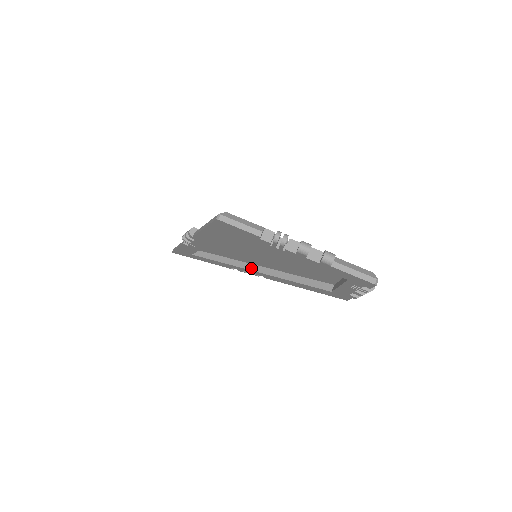
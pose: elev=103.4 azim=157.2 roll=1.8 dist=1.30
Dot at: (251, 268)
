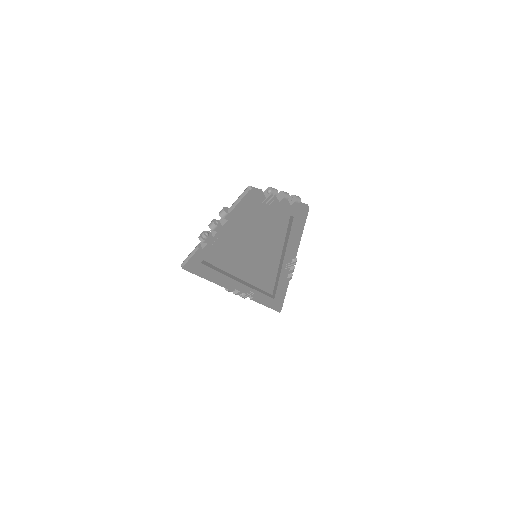
Dot at: (281, 264)
